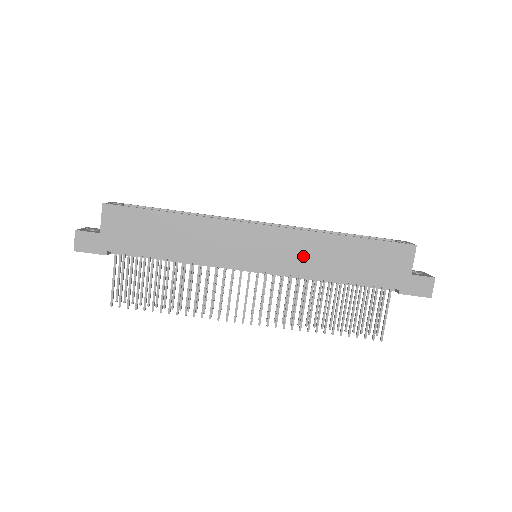
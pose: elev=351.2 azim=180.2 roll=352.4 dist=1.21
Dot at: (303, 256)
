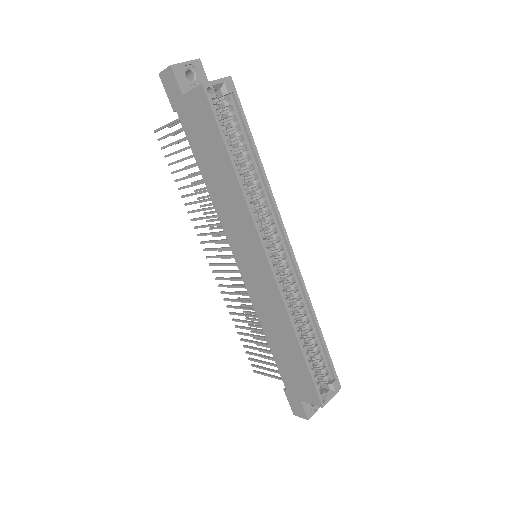
Dot at: (267, 307)
